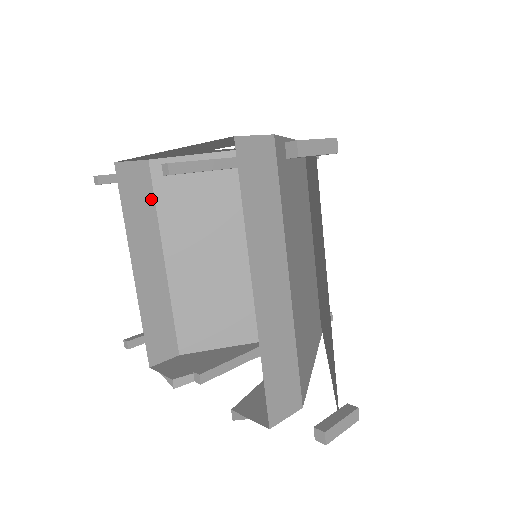
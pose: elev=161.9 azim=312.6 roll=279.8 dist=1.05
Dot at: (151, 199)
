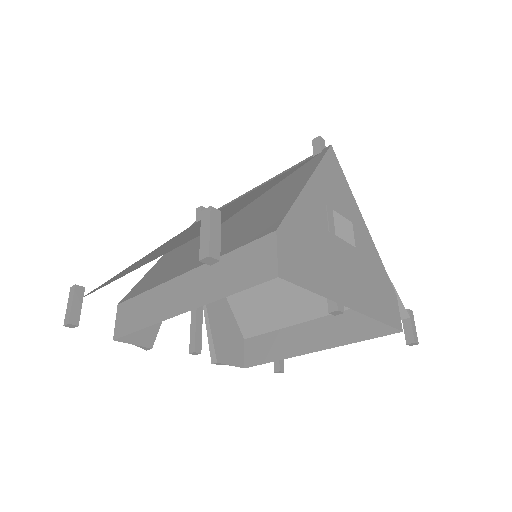
Dot at: (237, 253)
